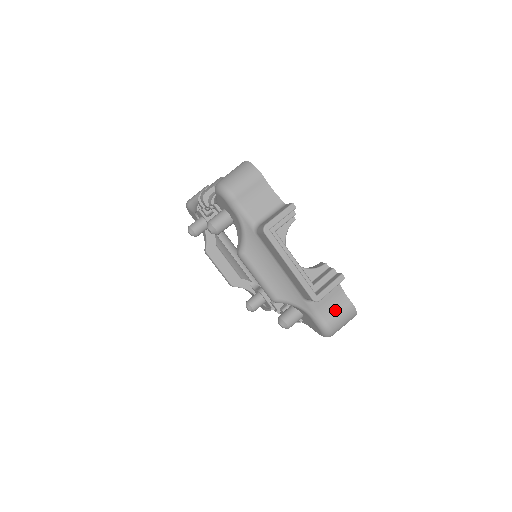
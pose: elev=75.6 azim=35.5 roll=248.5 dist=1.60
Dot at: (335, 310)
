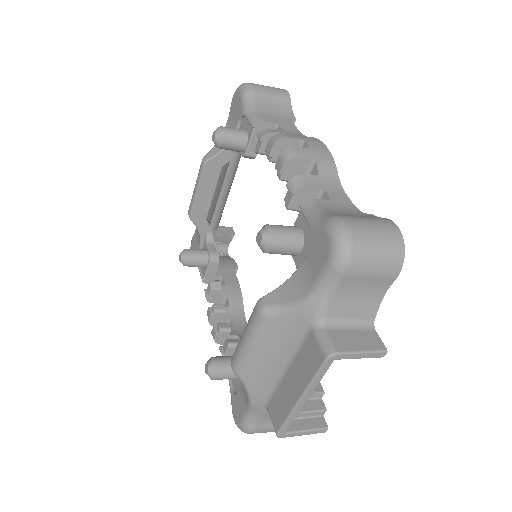
Dot at: occluded
